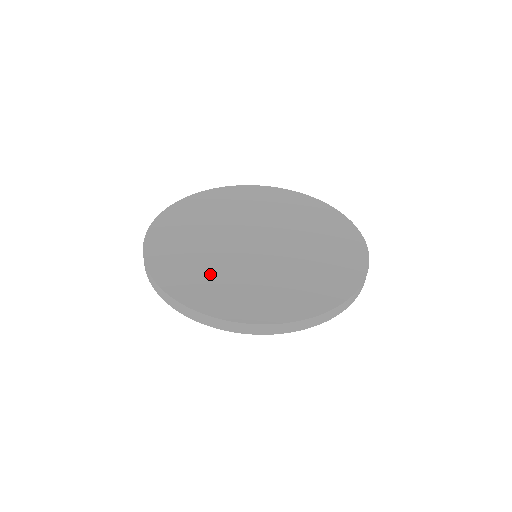
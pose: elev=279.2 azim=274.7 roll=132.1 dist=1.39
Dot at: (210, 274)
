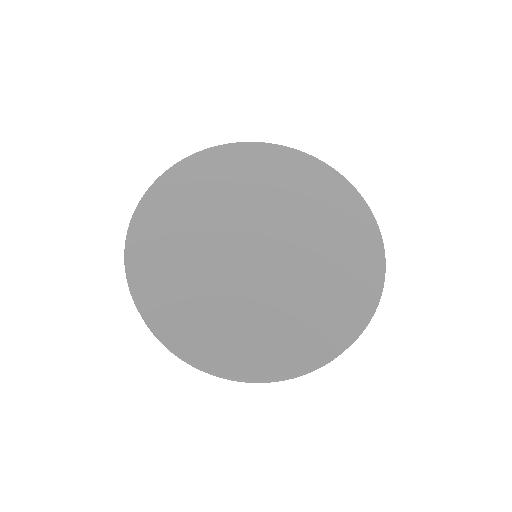
Dot at: (231, 320)
